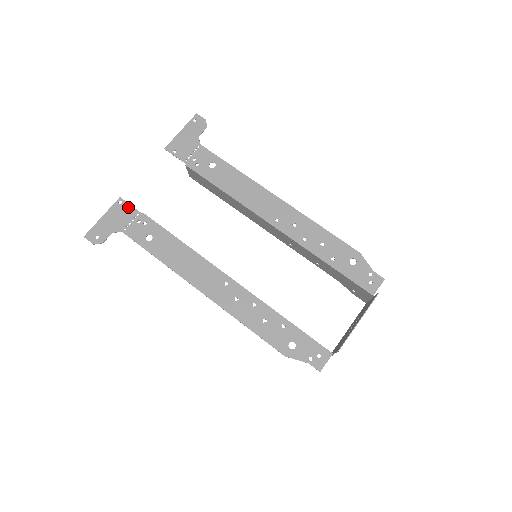
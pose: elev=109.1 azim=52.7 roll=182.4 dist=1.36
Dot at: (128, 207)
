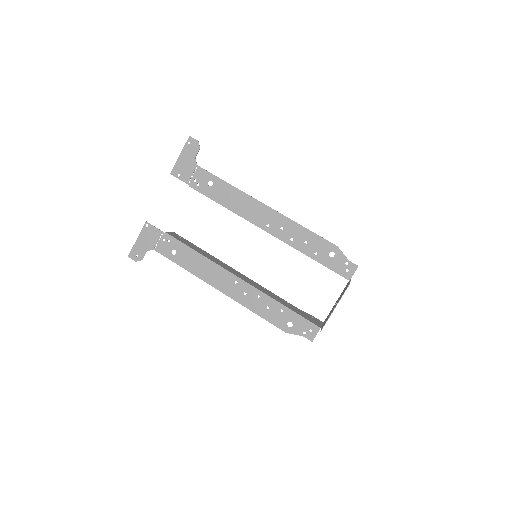
Dot at: (153, 229)
